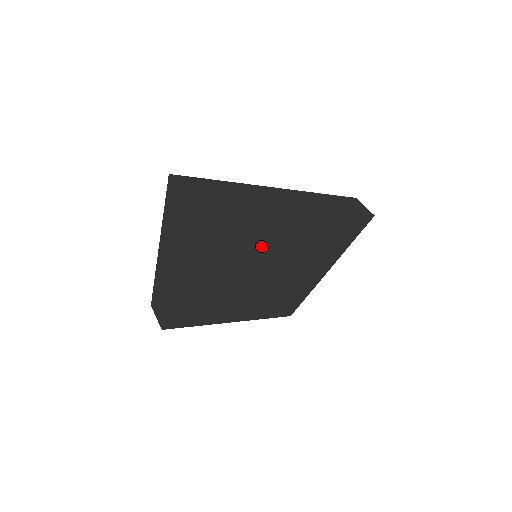
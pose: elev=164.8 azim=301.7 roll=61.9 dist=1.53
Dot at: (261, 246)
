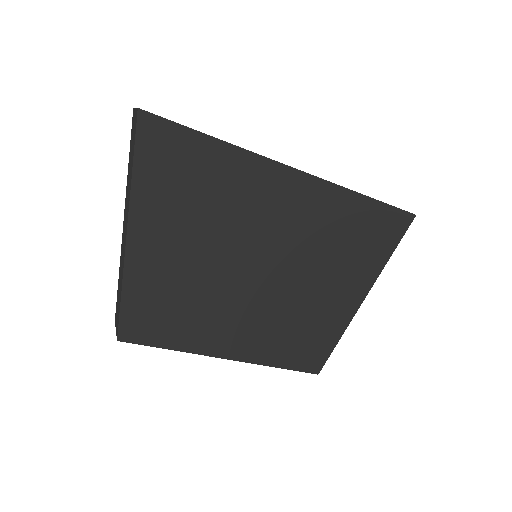
Dot at: (255, 223)
